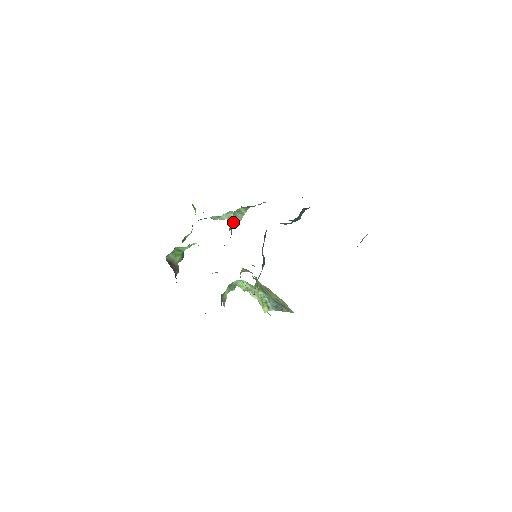
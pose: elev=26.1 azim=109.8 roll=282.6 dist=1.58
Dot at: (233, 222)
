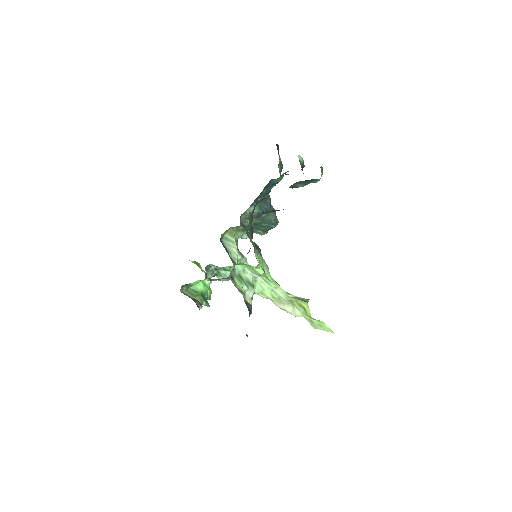
Dot at: (231, 254)
